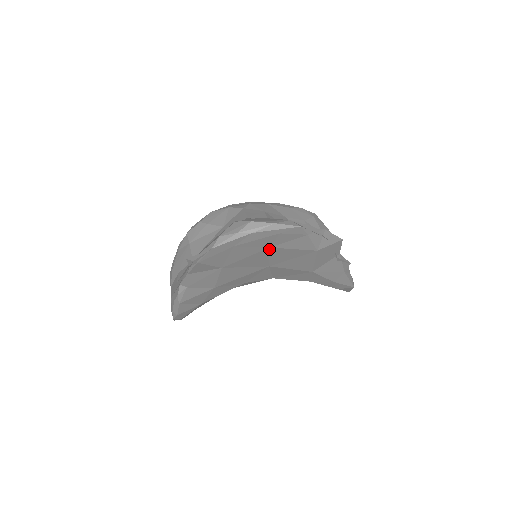
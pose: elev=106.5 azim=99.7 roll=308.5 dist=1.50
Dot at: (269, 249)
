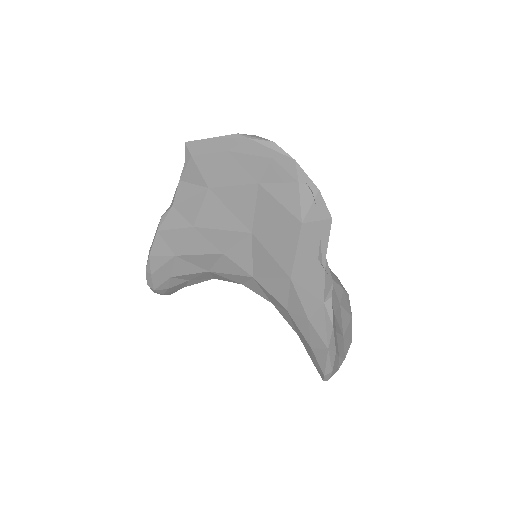
Dot at: (258, 187)
